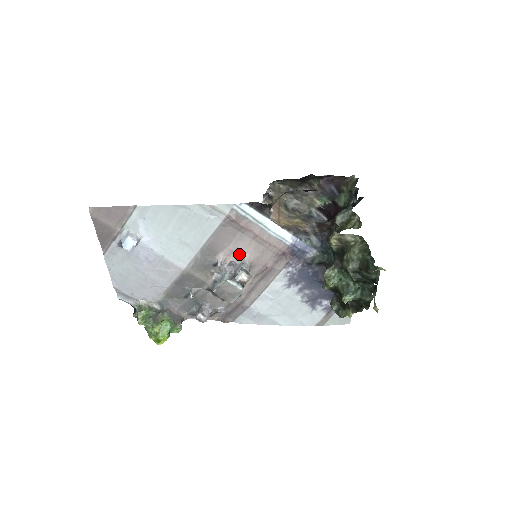
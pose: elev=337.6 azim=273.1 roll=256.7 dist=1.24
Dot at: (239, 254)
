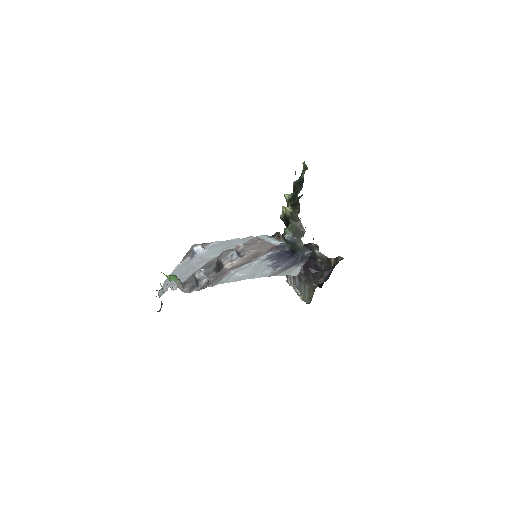
Dot at: occluded
